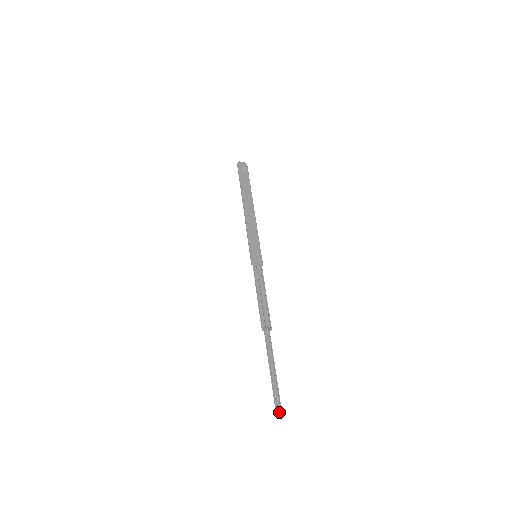
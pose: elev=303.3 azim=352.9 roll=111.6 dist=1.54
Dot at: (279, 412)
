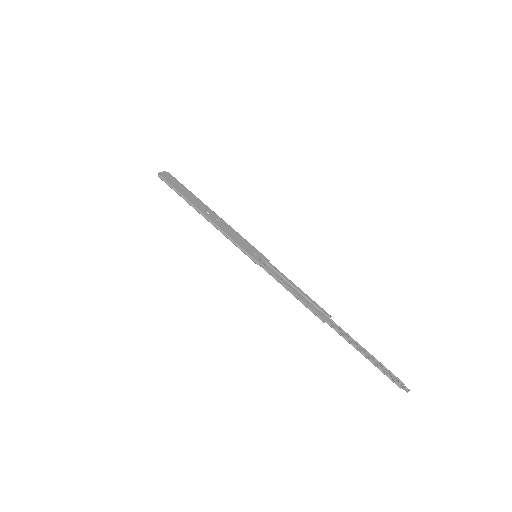
Dot at: (405, 387)
